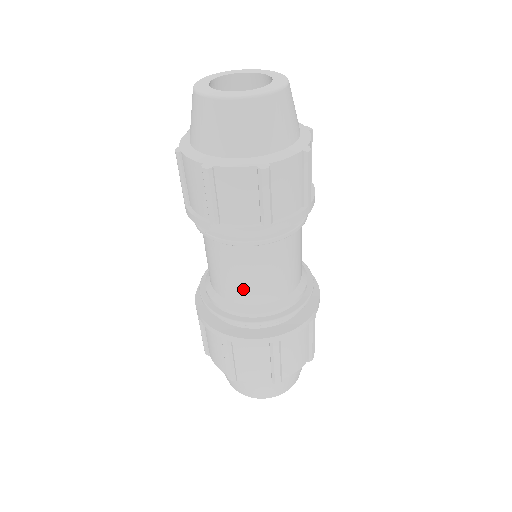
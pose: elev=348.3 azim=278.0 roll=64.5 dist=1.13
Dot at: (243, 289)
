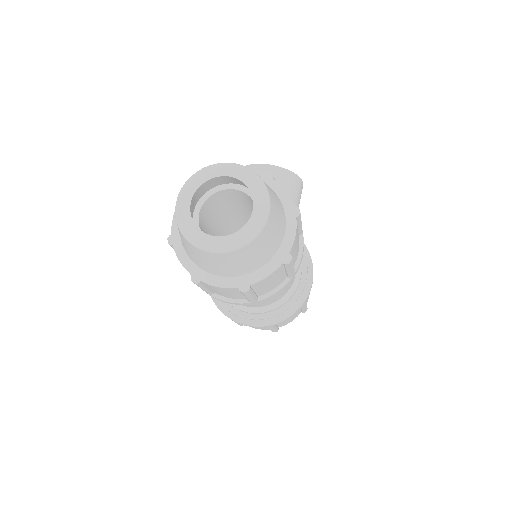
Dot at: occluded
